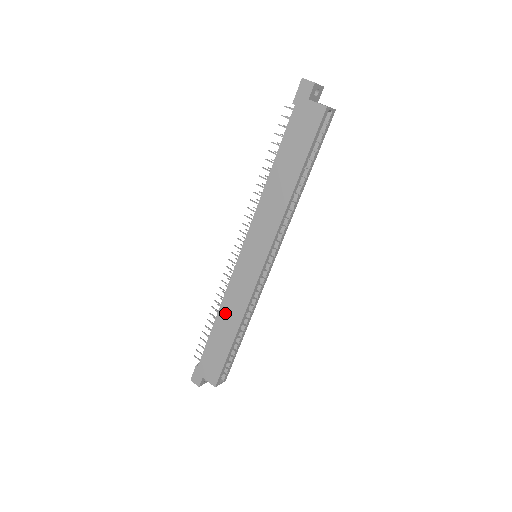
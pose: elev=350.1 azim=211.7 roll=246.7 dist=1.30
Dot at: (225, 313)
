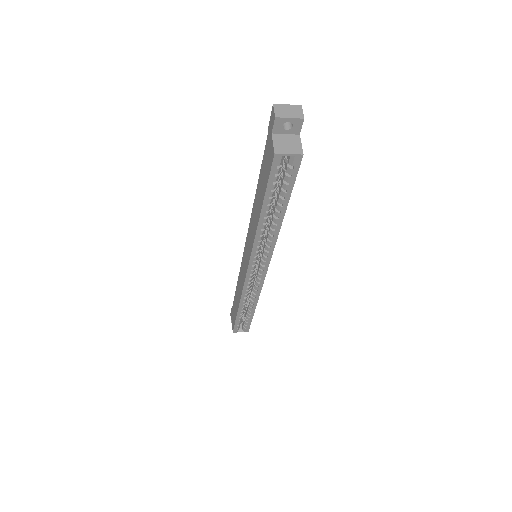
Dot at: (238, 285)
